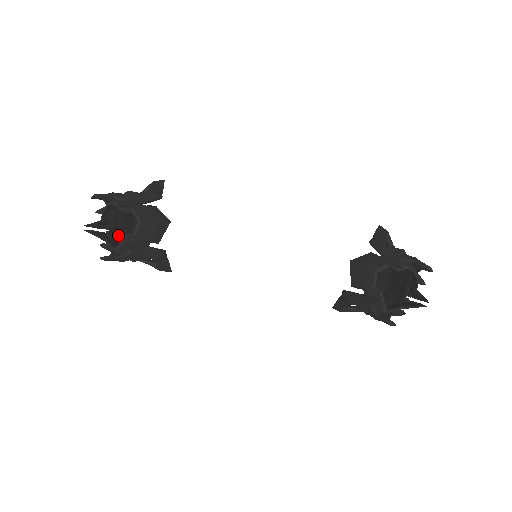
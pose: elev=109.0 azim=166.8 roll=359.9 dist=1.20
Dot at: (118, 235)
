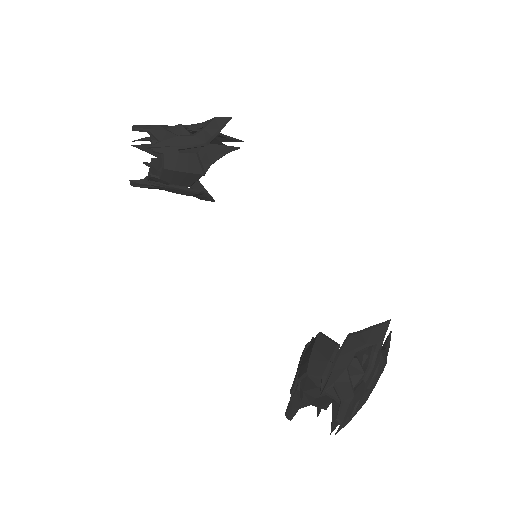
Dot at: occluded
